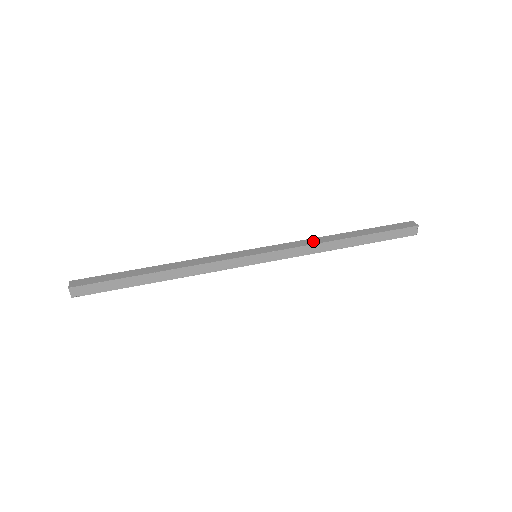
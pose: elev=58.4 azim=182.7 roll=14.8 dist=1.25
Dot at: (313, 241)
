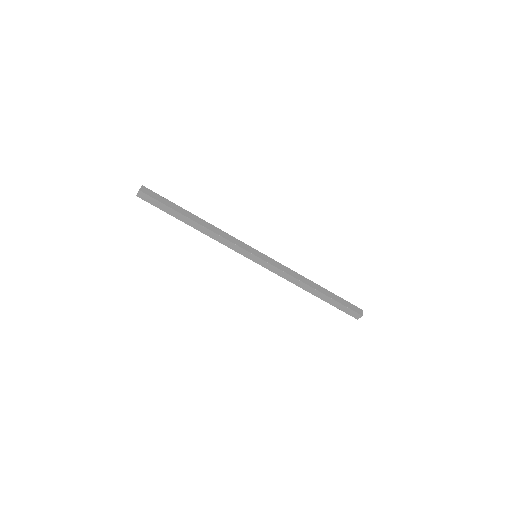
Dot at: (295, 275)
